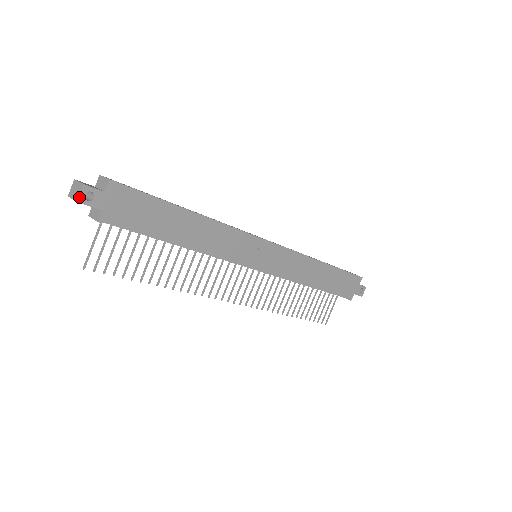
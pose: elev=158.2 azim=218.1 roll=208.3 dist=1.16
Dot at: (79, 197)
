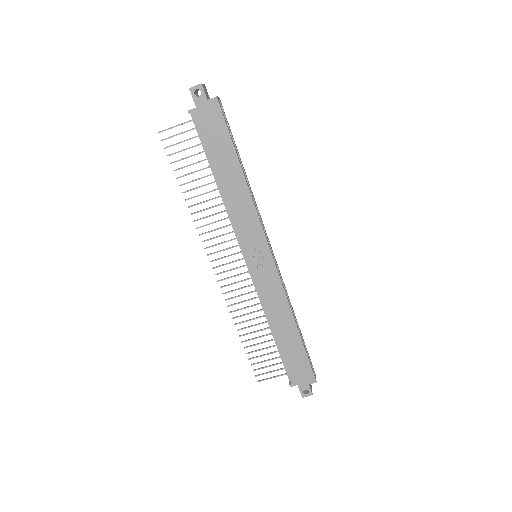
Dot at: (193, 87)
